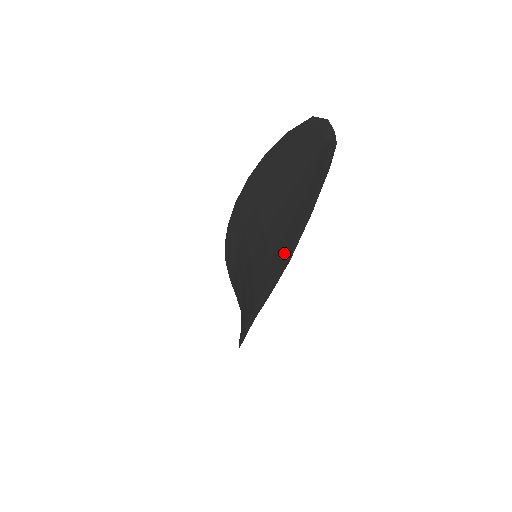
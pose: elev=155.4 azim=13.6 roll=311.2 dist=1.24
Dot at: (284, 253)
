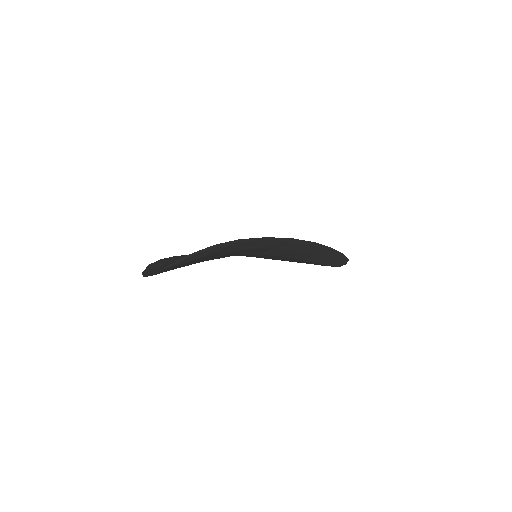
Dot at: (322, 249)
